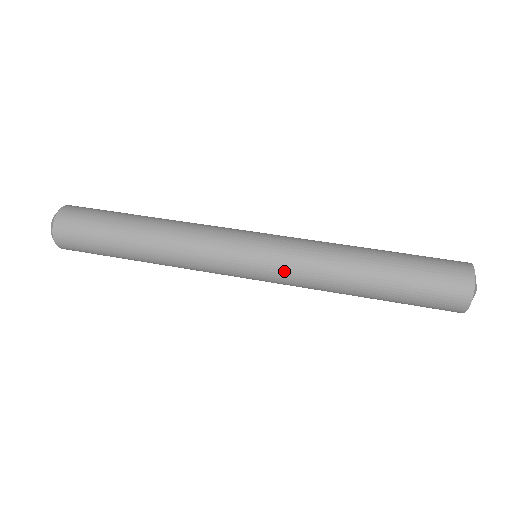
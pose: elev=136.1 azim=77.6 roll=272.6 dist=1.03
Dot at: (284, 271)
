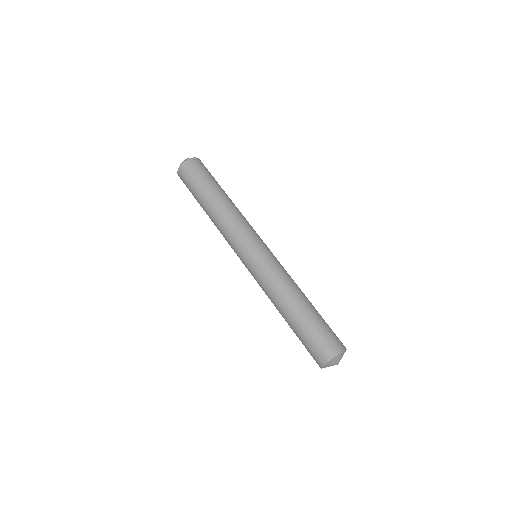
Dot at: (260, 271)
